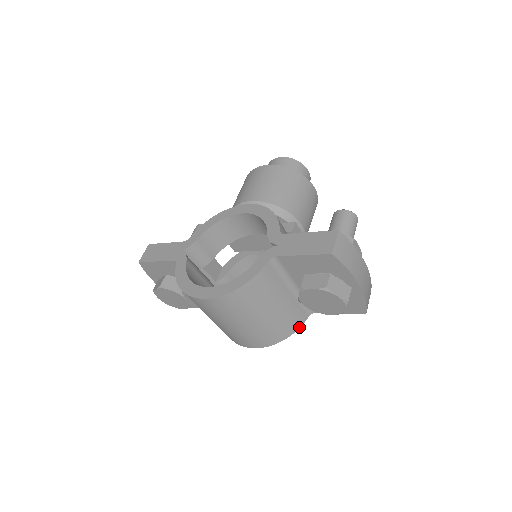
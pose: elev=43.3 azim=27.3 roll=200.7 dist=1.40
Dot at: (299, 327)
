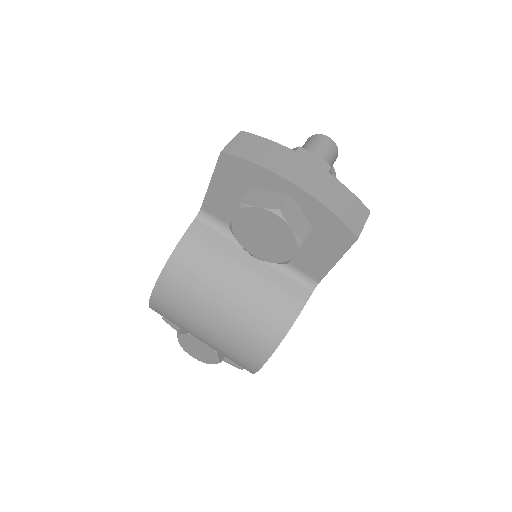
Dot at: (299, 311)
